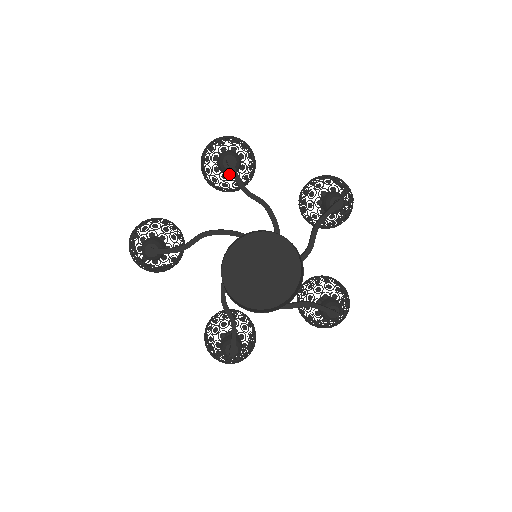
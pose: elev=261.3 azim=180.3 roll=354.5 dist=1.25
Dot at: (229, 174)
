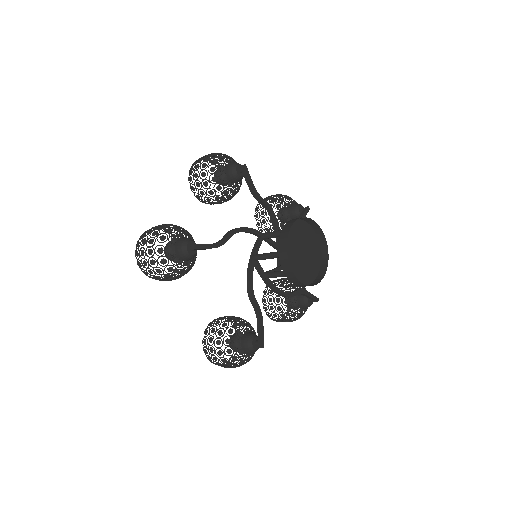
Dot at: (235, 182)
